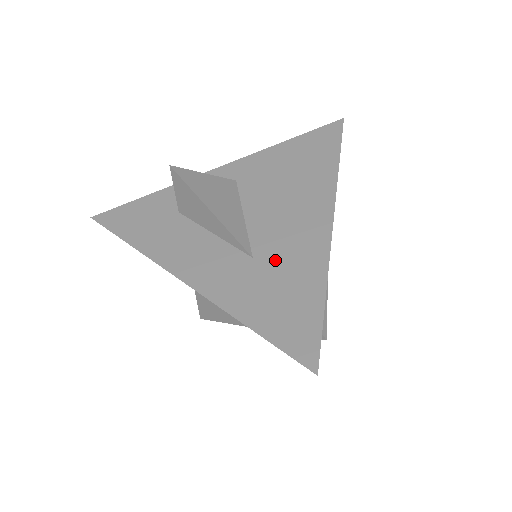
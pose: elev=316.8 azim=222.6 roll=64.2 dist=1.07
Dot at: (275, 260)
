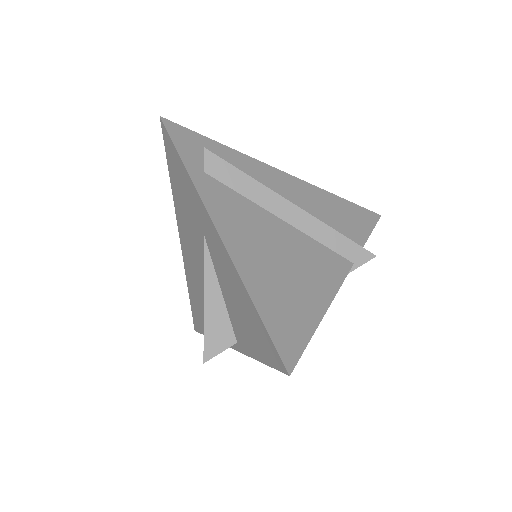
Dot at: occluded
